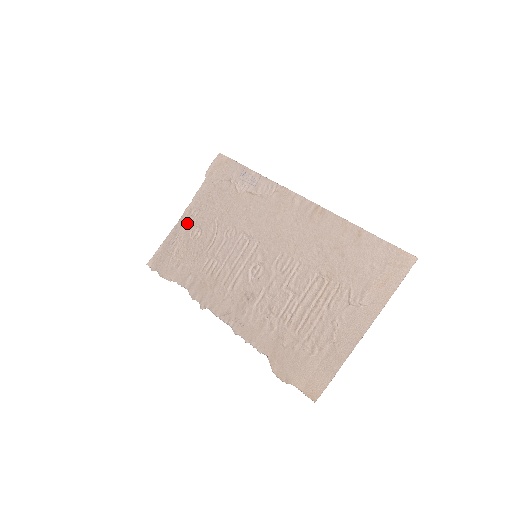
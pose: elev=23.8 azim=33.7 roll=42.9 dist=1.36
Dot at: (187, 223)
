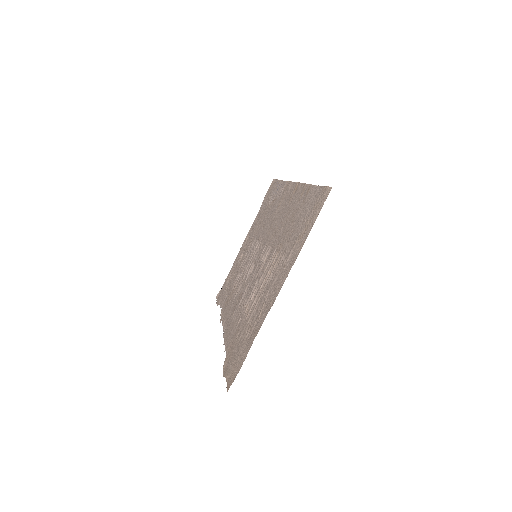
Dot at: (241, 250)
